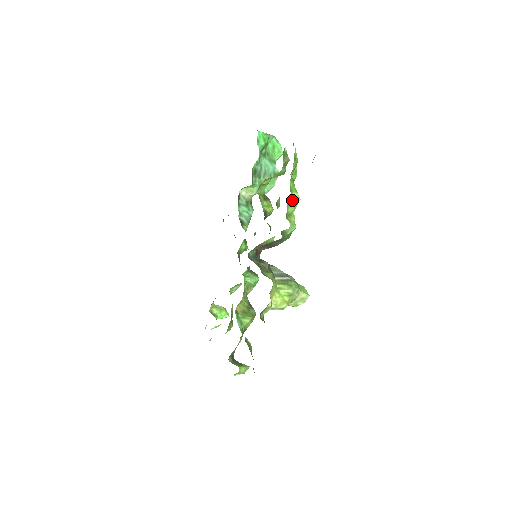
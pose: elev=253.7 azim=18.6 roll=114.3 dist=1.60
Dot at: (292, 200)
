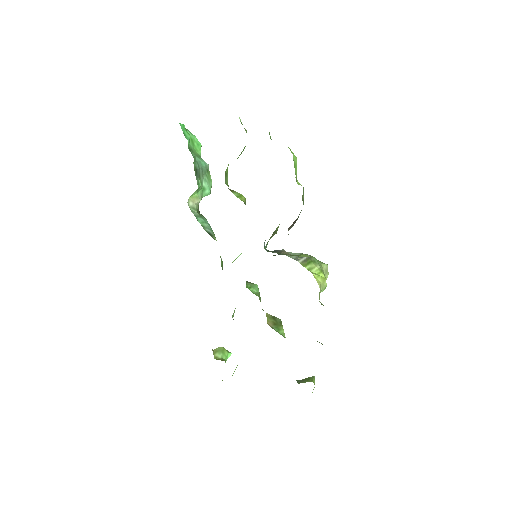
Dot at: (293, 160)
